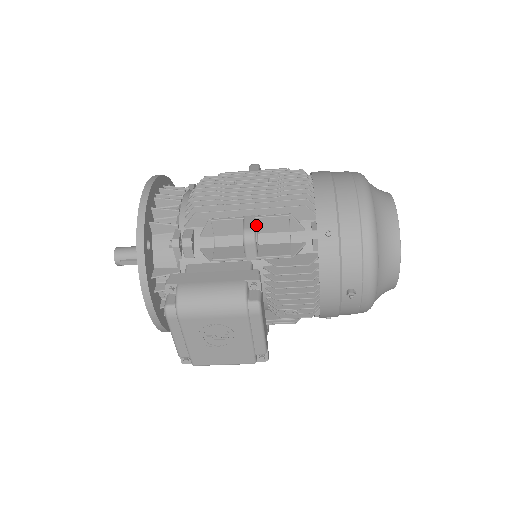
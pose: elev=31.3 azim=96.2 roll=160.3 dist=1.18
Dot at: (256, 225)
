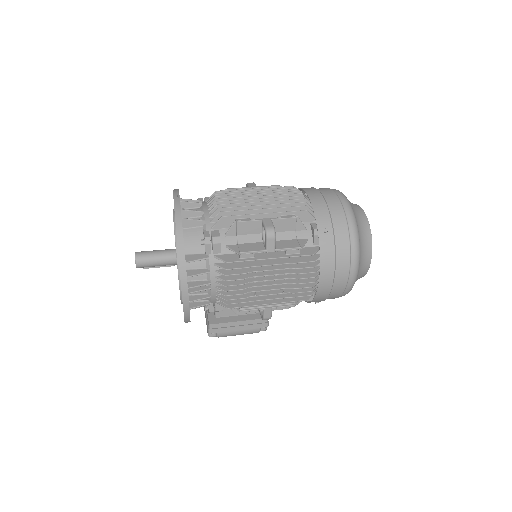
Dot at: occluded
